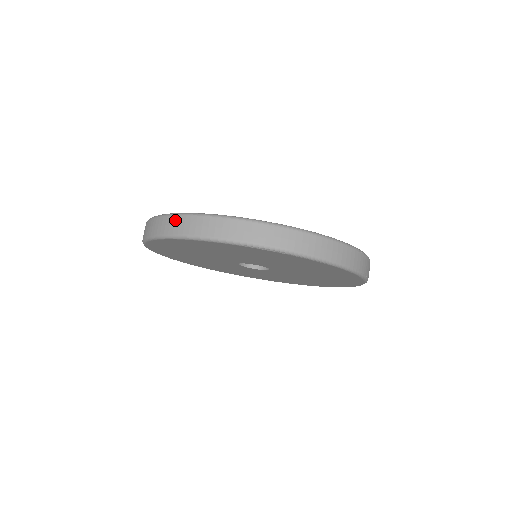
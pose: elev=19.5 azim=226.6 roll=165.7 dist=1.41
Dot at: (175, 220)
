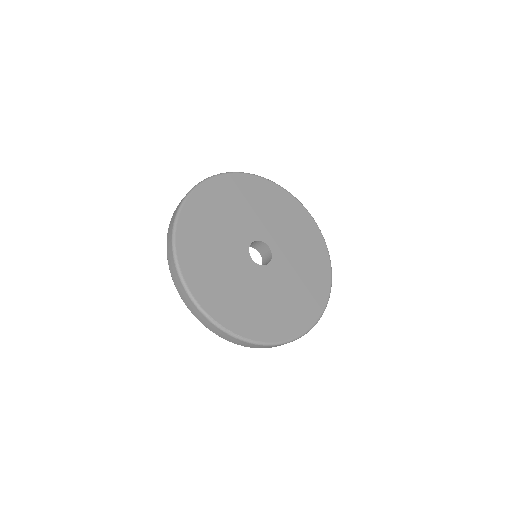
Dot at: (175, 271)
